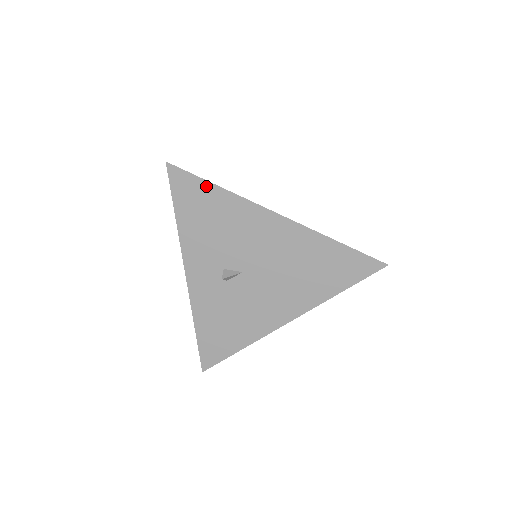
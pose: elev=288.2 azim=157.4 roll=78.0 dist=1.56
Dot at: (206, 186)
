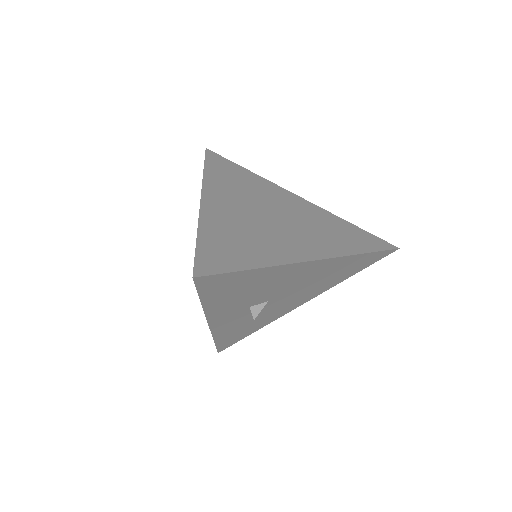
Dot at: (241, 274)
